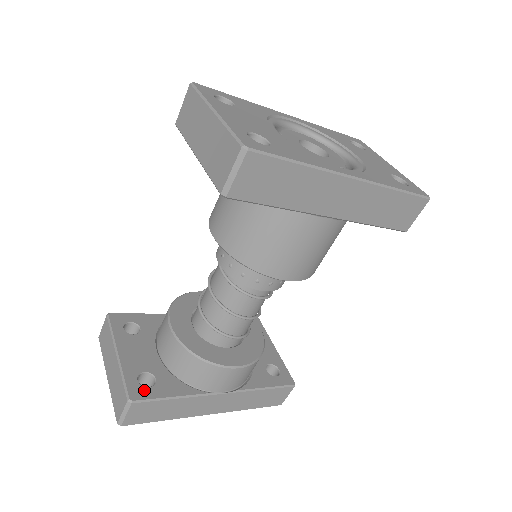
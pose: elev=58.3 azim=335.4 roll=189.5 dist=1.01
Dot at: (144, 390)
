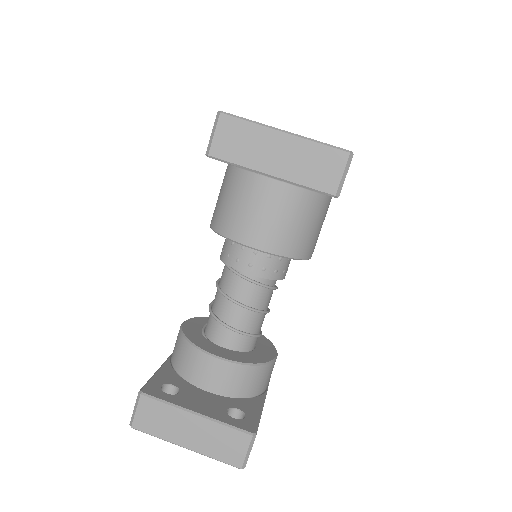
Dot at: (247, 421)
